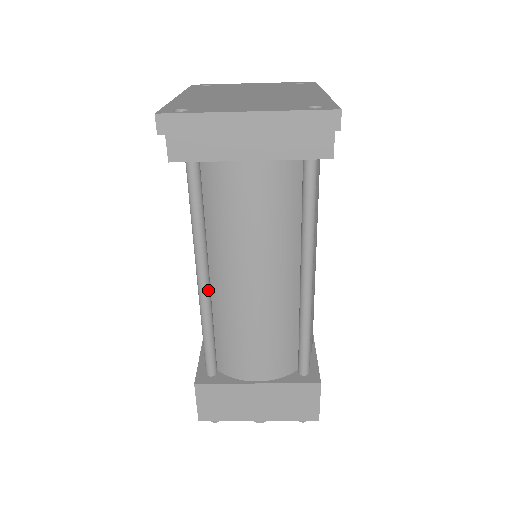
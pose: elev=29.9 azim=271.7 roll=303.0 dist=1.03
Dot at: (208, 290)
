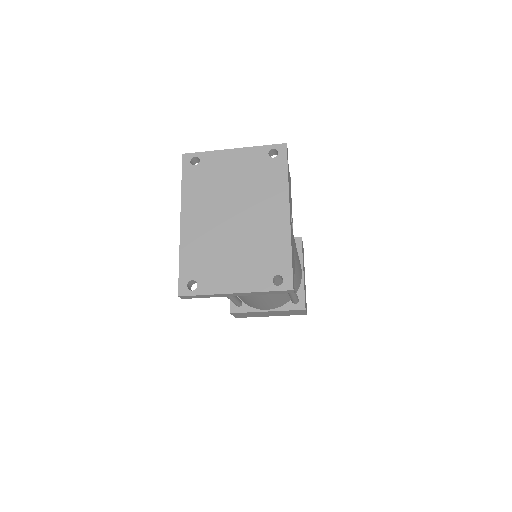
Dot at: occluded
